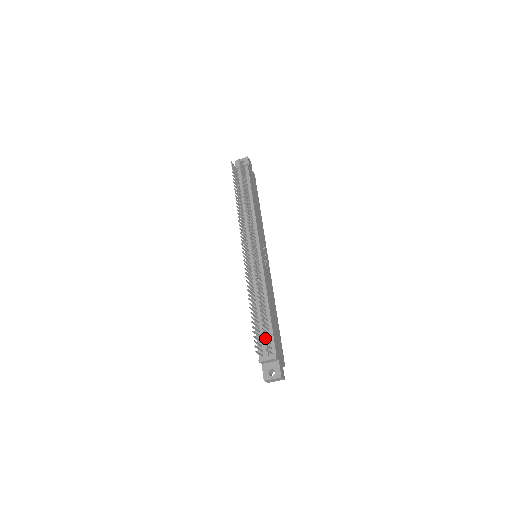
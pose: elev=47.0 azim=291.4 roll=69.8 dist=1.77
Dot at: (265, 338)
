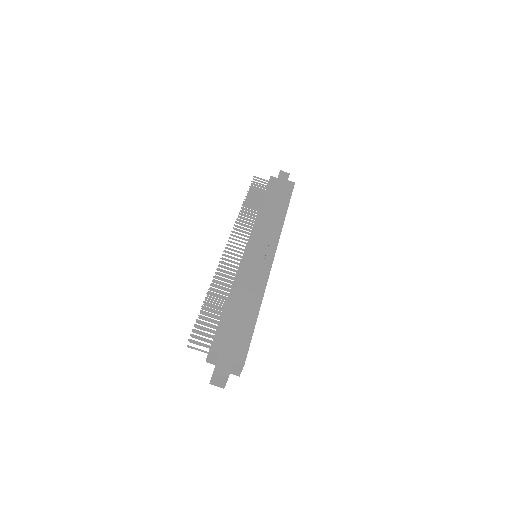
Dot at: (215, 333)
